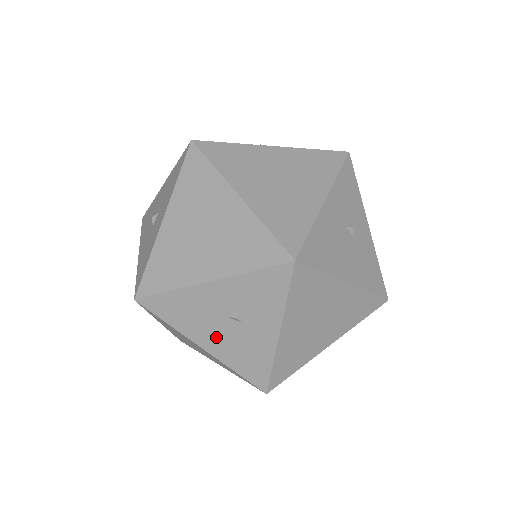
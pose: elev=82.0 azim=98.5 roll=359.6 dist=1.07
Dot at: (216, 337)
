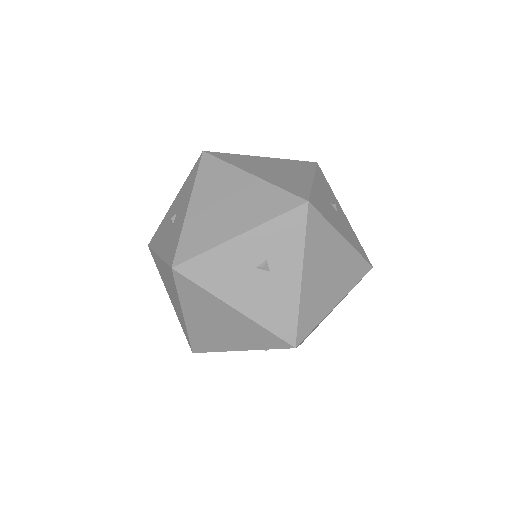
Dot at: (247, 292)
